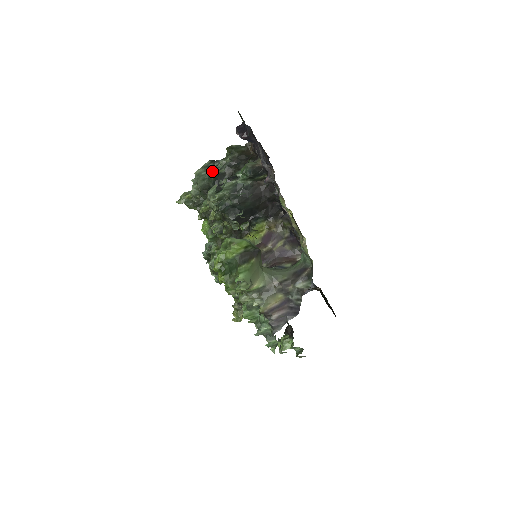
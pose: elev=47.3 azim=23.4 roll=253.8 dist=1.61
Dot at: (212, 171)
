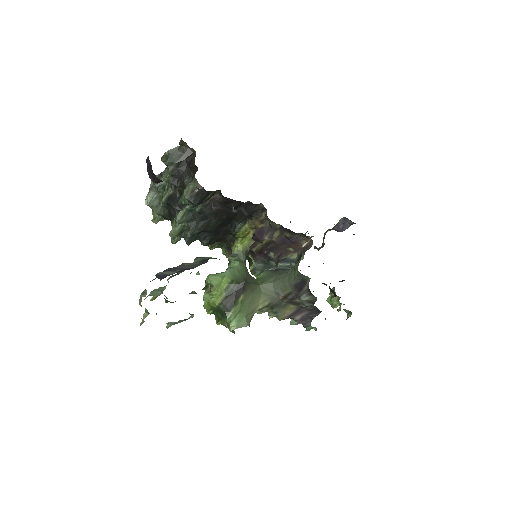
Dot at: (162, 191)
